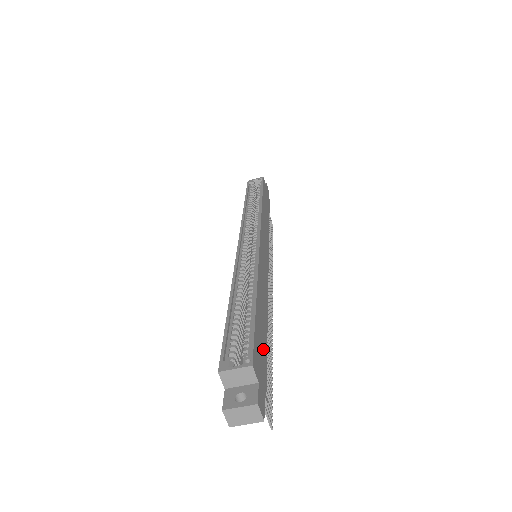
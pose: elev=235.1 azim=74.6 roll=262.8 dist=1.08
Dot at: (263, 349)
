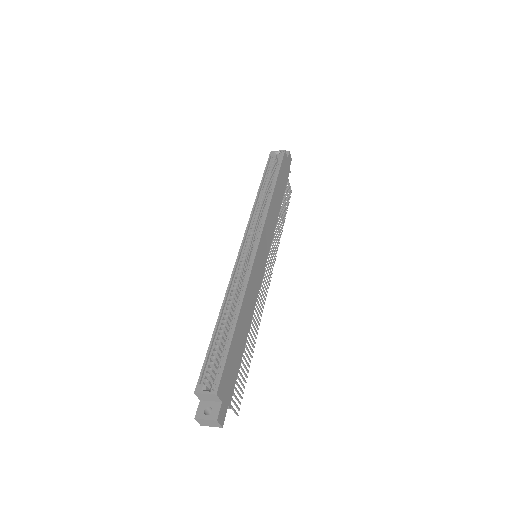
Dot at: (236, 365)
